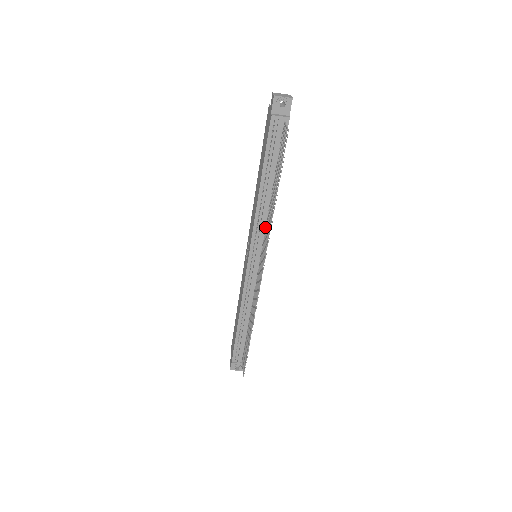
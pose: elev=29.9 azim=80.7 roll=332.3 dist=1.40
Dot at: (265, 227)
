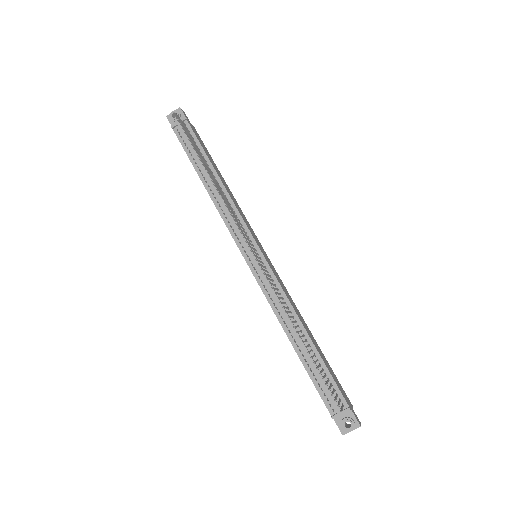
Dot at: occluded
